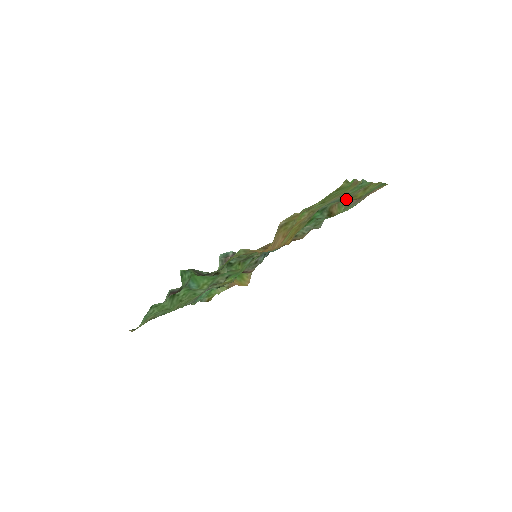
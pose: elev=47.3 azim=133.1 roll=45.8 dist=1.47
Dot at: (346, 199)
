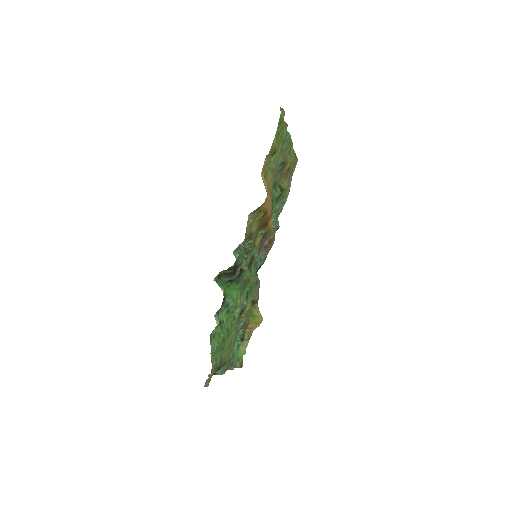
Dot at: (284, 162)
